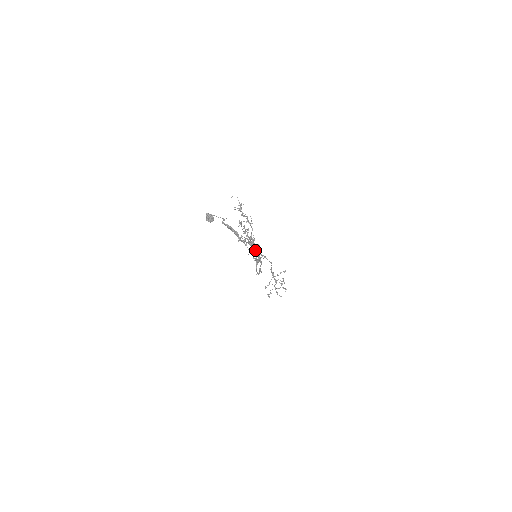
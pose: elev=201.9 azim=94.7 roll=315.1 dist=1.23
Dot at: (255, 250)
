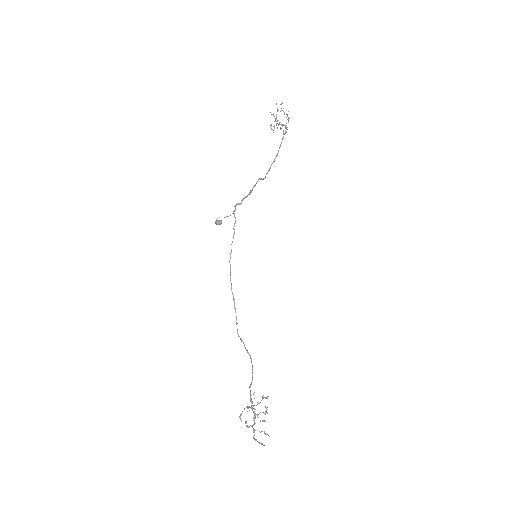
Dot at: (238, 334)
